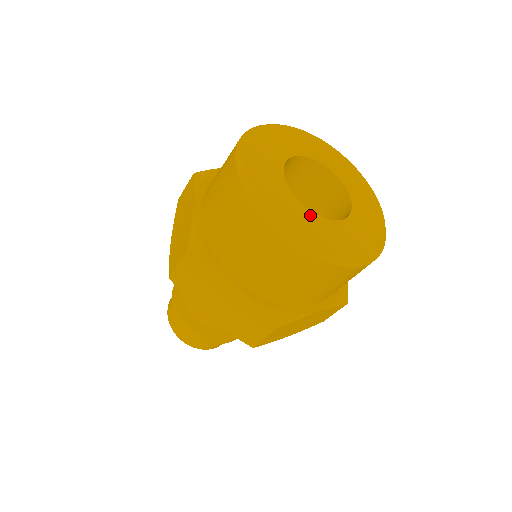
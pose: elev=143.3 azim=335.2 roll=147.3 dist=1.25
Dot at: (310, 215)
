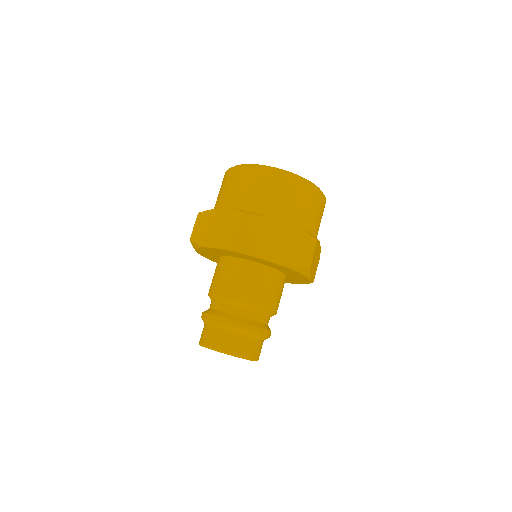
Dot at: occluded
